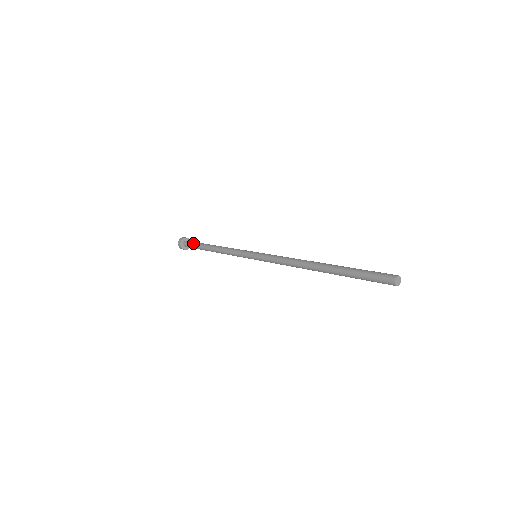
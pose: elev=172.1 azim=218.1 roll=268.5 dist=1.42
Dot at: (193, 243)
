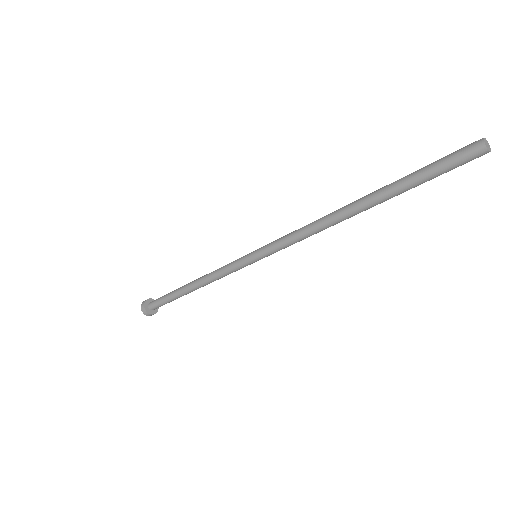
Dot at: occluded
